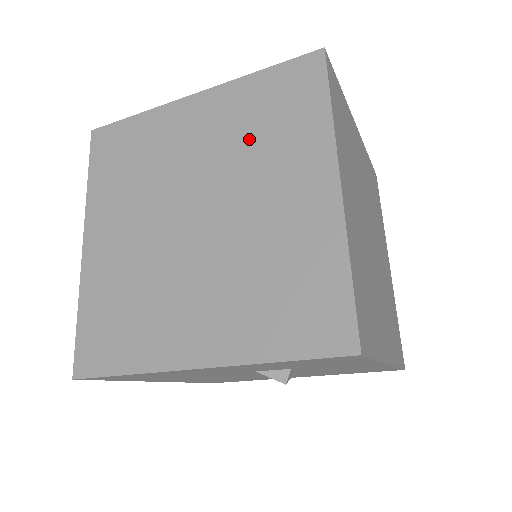
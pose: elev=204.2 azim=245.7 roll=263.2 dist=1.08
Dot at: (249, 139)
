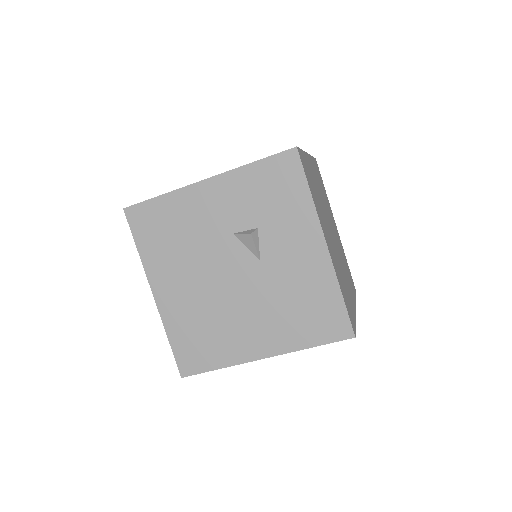
Dot at: occluded
